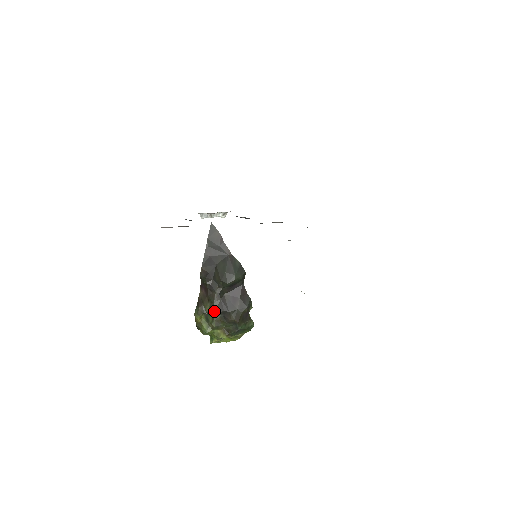
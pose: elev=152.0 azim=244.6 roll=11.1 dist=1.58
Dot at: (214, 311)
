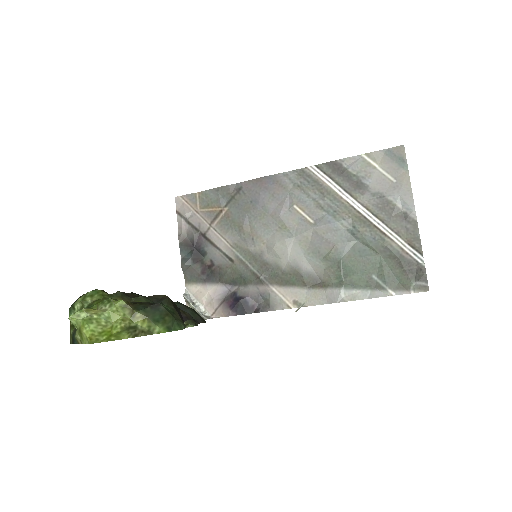
Dot at: (135, 294)
